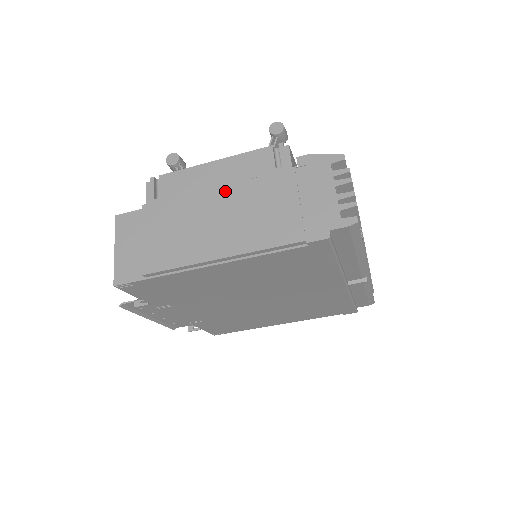
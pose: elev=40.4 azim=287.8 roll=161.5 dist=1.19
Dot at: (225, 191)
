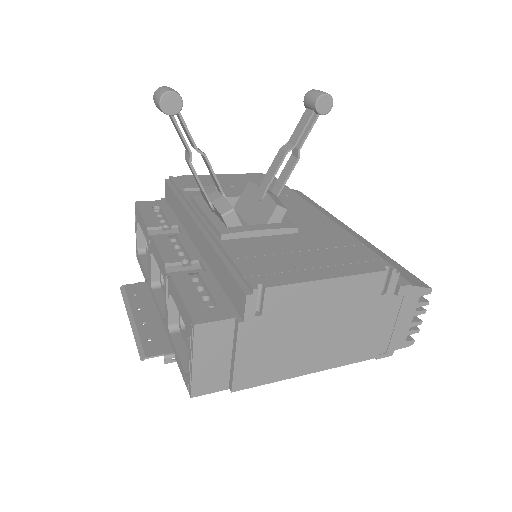
Dot at: (332, 314)
